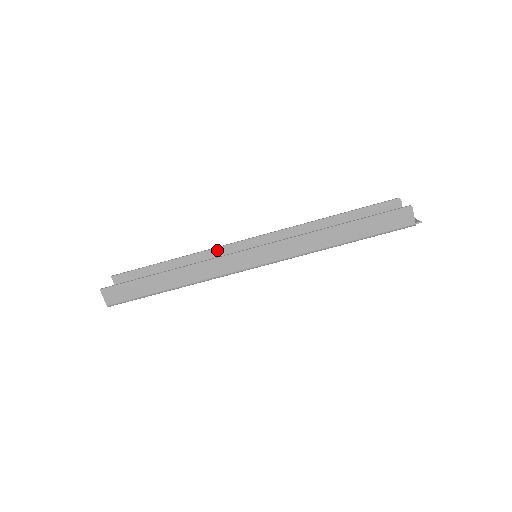
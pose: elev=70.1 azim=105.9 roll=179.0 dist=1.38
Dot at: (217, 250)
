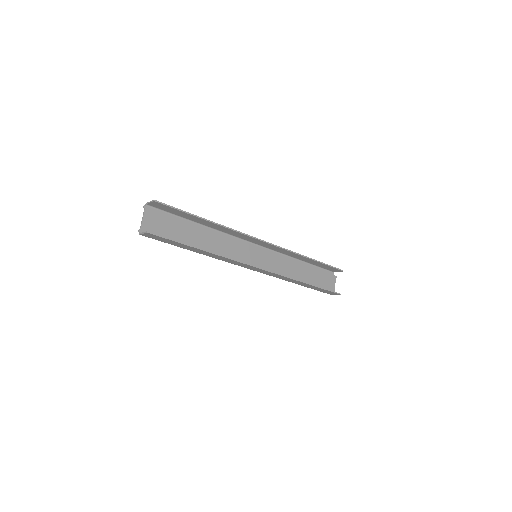
Dot at: (240, 234)
